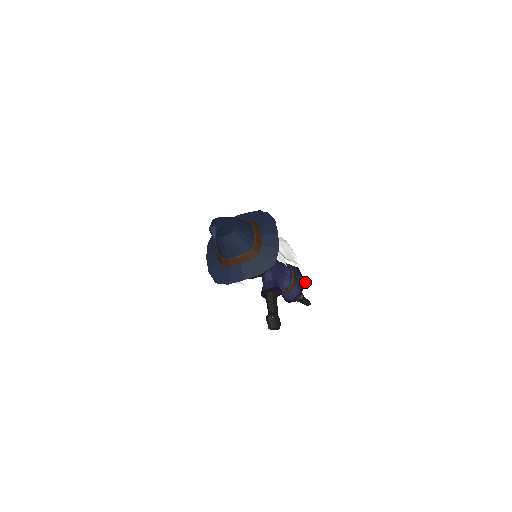
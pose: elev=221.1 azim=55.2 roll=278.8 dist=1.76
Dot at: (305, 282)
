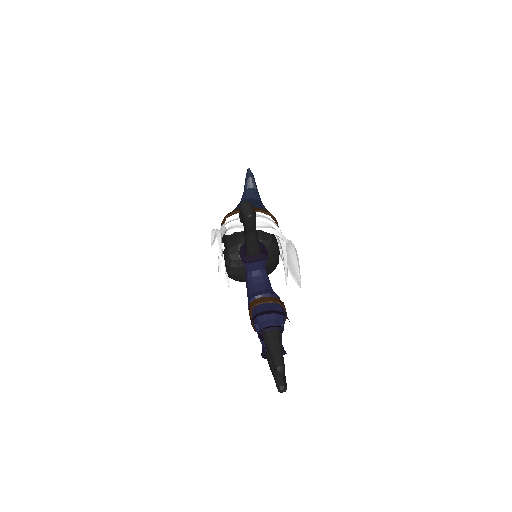
Dot at: (285, 381)
